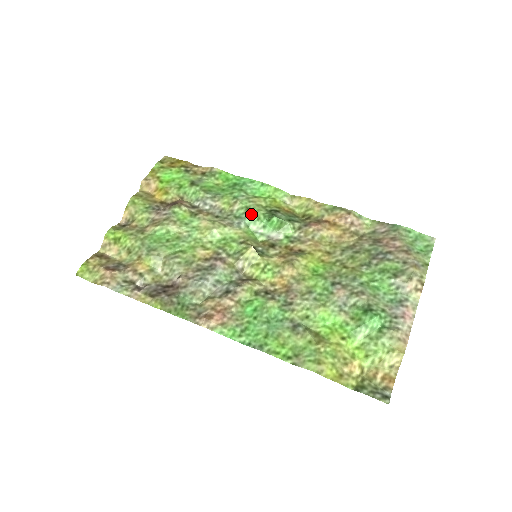
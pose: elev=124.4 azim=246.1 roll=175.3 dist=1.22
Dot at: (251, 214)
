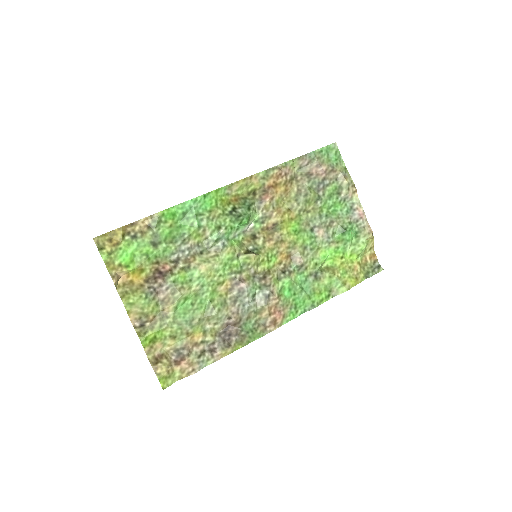
Dot at: (225, 230)
